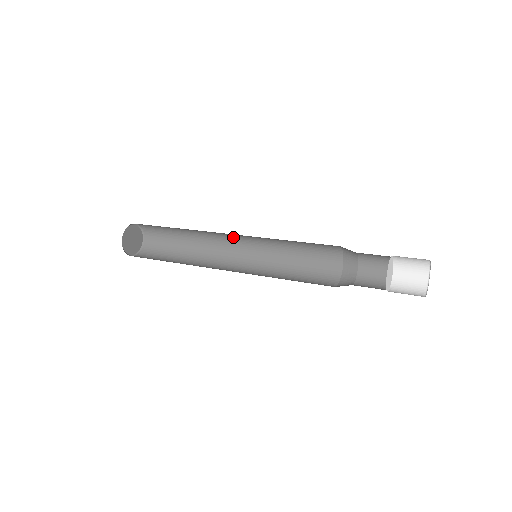
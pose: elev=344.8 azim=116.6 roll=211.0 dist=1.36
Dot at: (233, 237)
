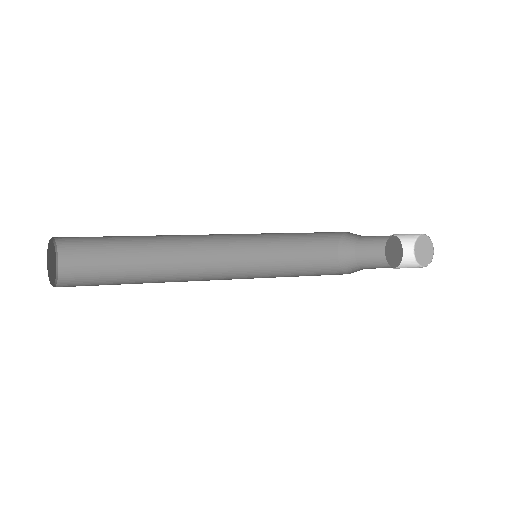
Dot at: (213, 250)
